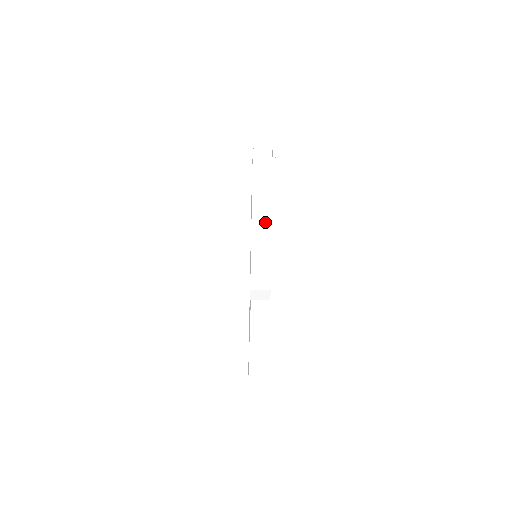
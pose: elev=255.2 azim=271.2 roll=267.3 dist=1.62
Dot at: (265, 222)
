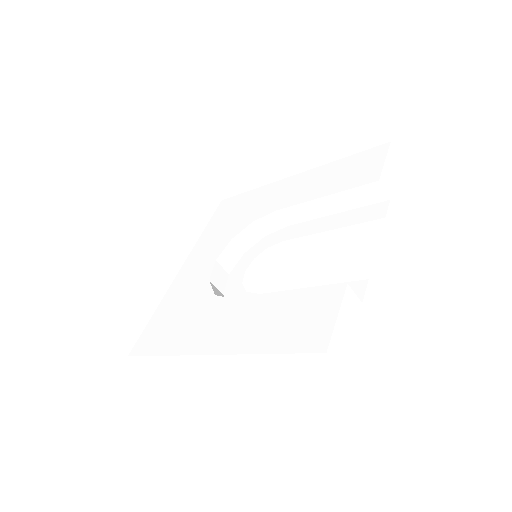
Dot at: occluded
